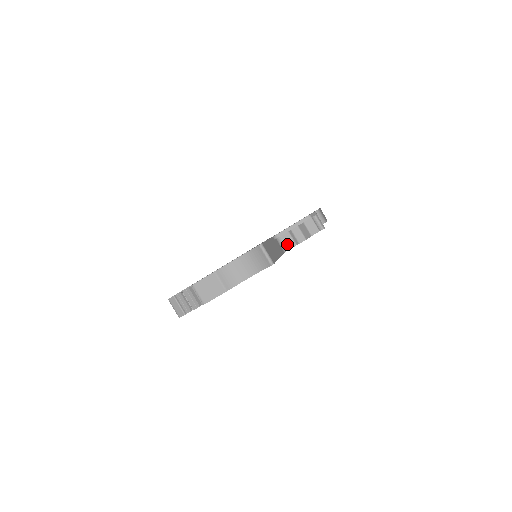
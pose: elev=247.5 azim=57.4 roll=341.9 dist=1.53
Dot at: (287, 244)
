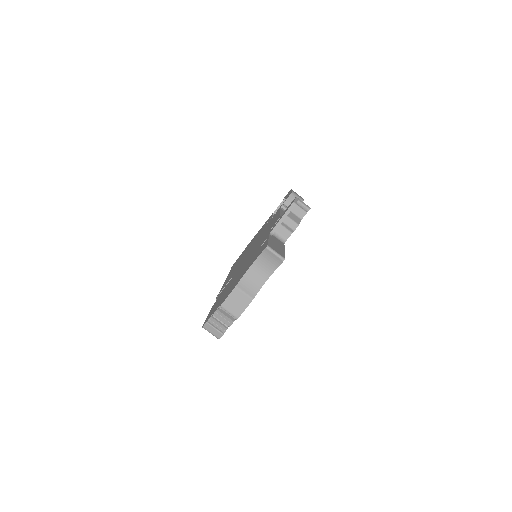
Dot at: (283, 235)
